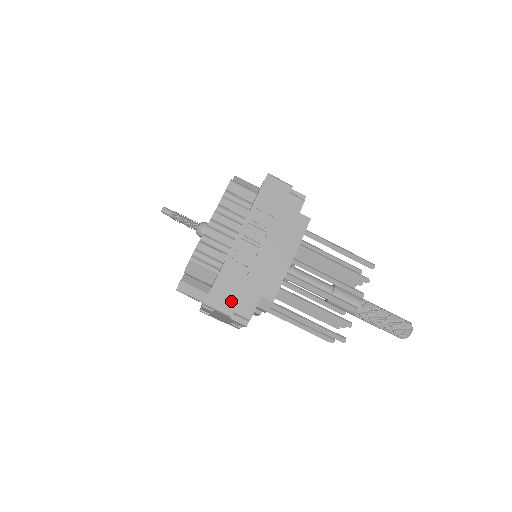
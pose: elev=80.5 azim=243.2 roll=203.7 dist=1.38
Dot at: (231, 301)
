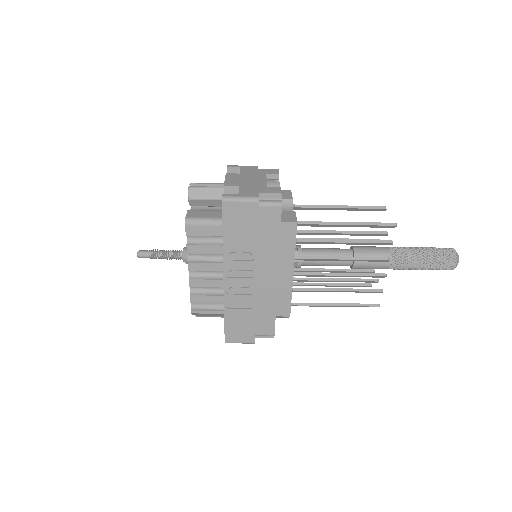
Dot at: (248, 334)
